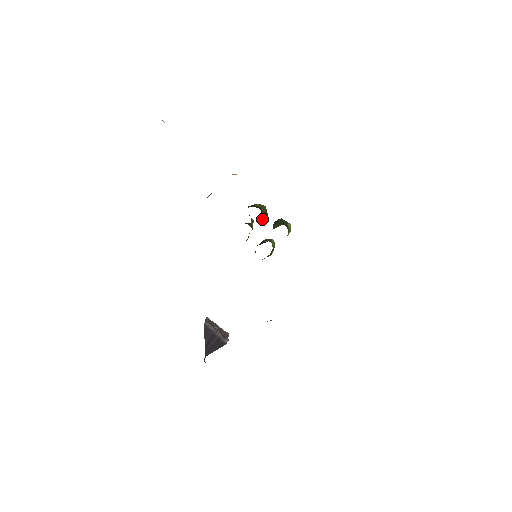
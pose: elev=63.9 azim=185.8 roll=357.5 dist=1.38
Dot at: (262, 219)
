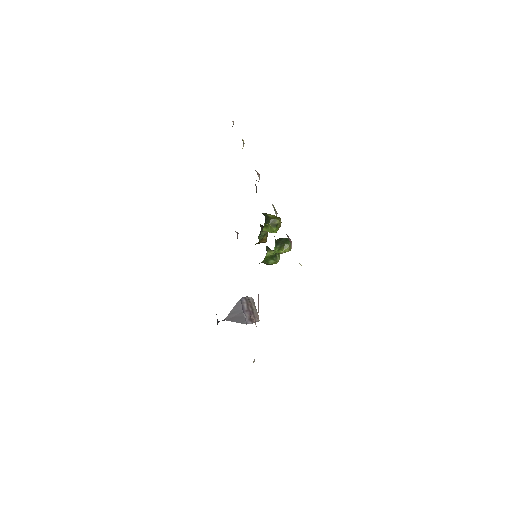
Dot at: (268, 228)
